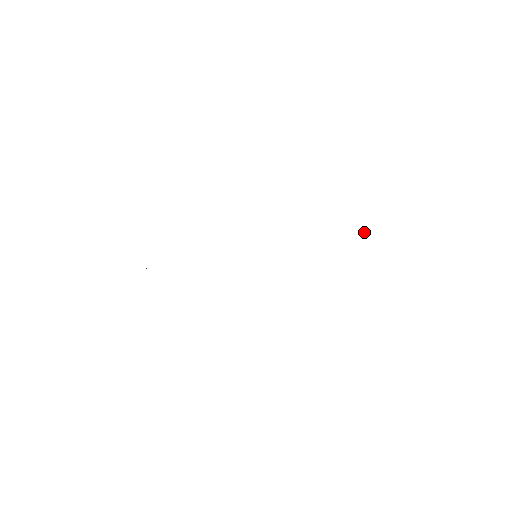
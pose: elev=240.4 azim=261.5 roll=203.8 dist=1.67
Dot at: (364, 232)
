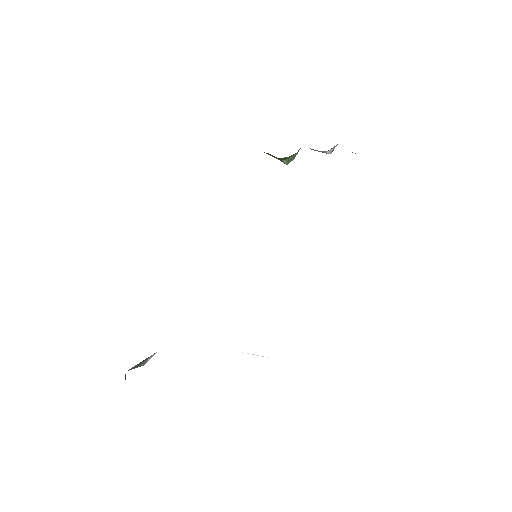
Dot at: (330, 151)
